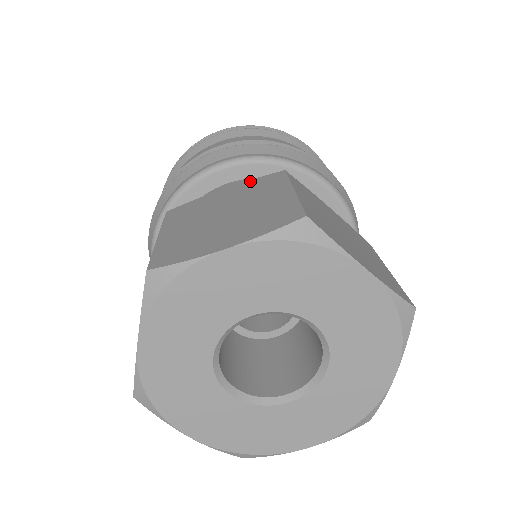
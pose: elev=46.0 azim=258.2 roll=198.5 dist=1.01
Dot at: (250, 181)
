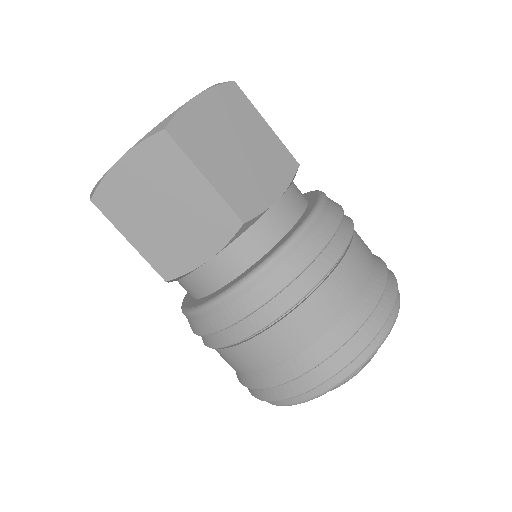
Dot at: occluded
